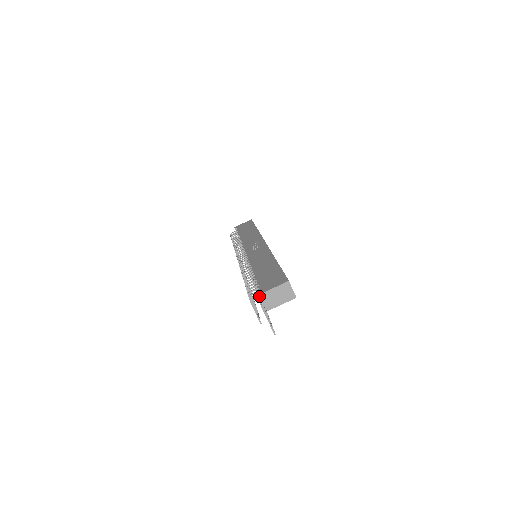
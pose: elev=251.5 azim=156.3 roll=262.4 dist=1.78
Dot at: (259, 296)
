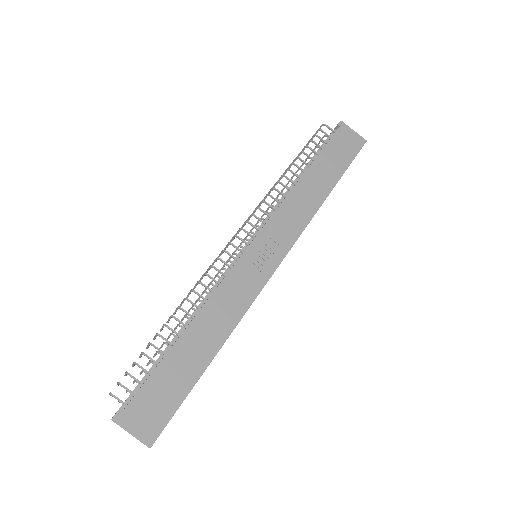
Dot at: occluded
